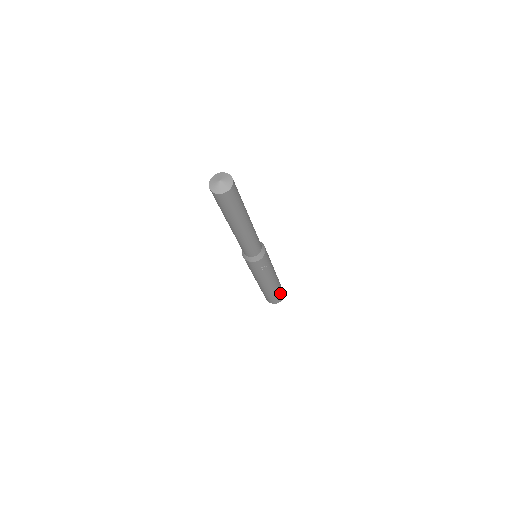
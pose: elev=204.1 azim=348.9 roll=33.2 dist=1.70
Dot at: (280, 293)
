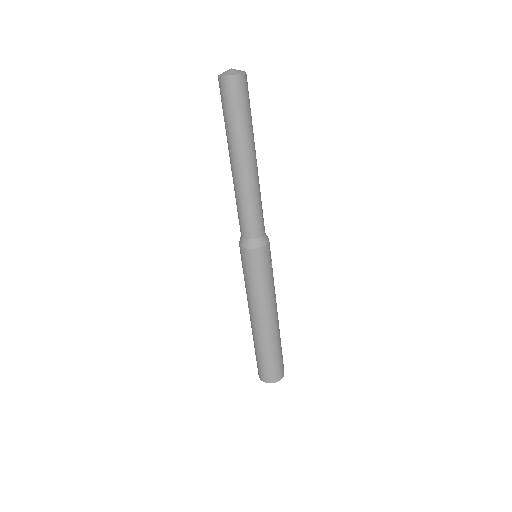
Dot at: occluded
